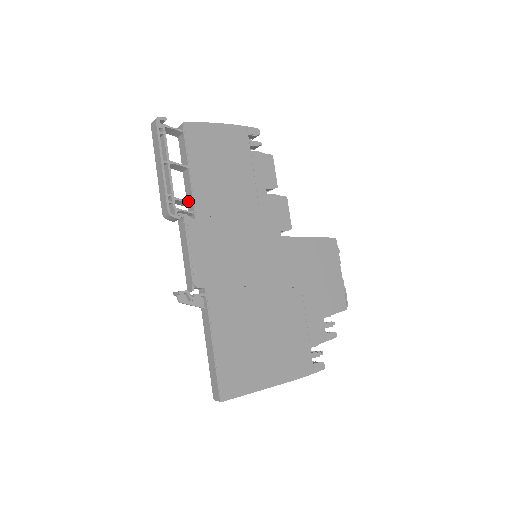
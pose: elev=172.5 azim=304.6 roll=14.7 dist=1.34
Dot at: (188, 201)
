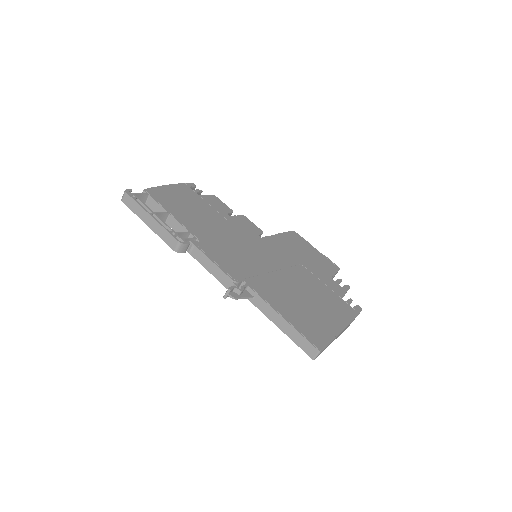
Dot at: (186, 232)
